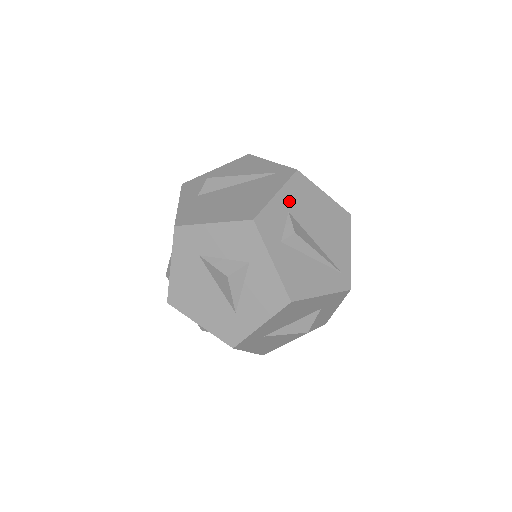
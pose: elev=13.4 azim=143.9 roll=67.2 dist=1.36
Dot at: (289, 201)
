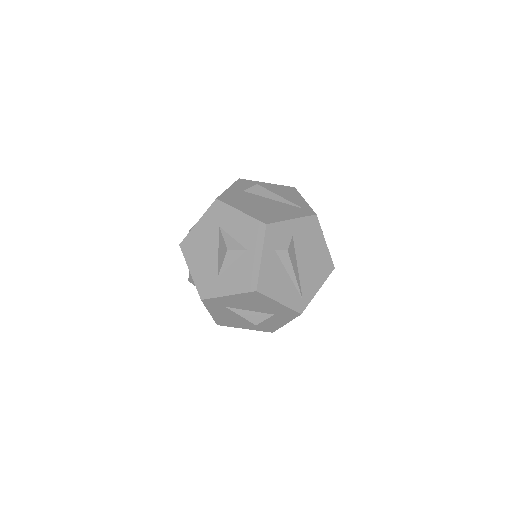
Dot at: (298, 229)
